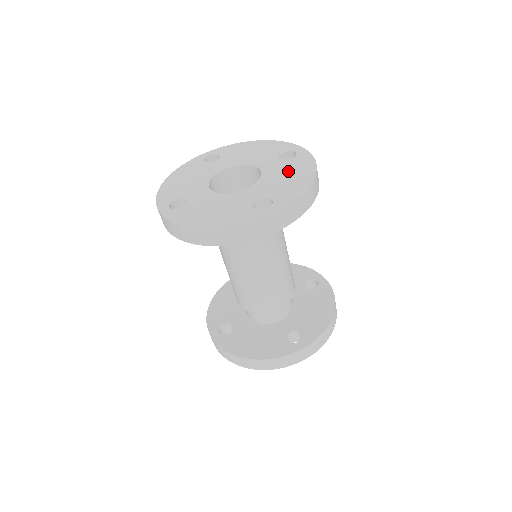
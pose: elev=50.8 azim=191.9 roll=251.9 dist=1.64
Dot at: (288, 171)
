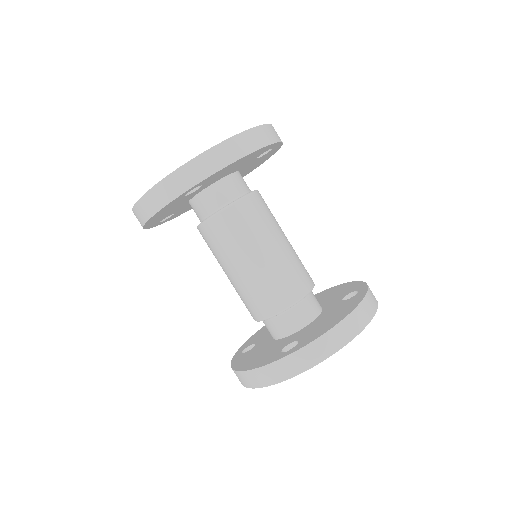
Dot at: occluded
